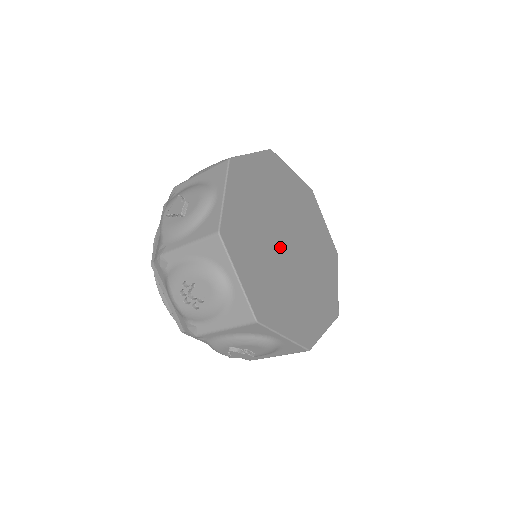
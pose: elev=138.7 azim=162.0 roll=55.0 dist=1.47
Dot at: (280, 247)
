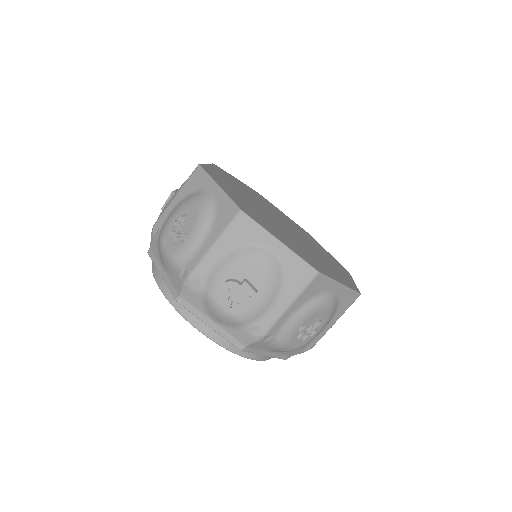
Dot at: (270, 216)
